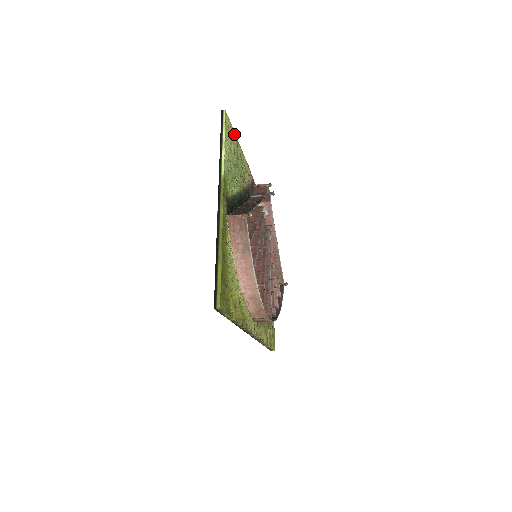
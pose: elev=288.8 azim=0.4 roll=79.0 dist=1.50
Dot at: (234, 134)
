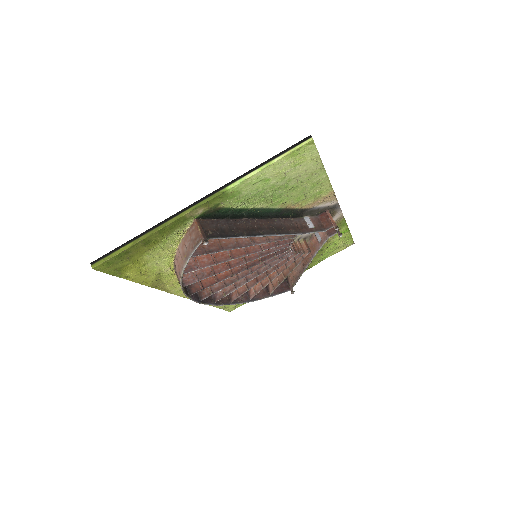
Dot at: (319, 163)
